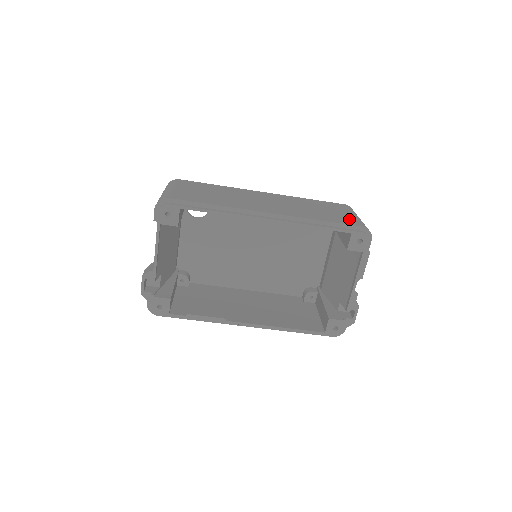
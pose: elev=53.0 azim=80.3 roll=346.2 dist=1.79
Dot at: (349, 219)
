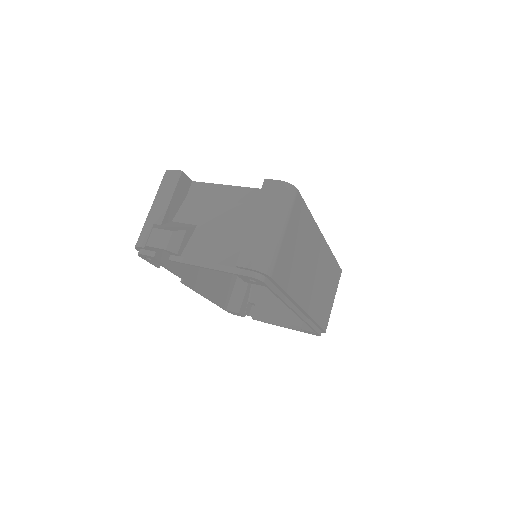
Dot at: (328, 315)
